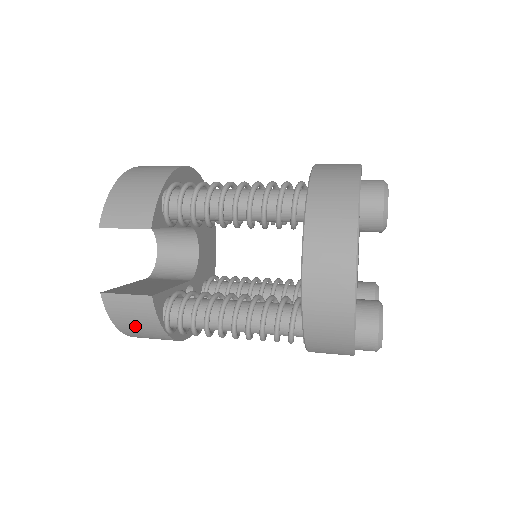
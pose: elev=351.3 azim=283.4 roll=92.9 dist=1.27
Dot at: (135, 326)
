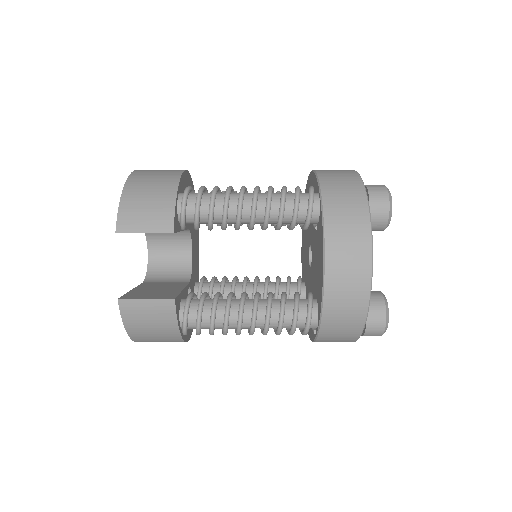
Dot at: (149, 330)
